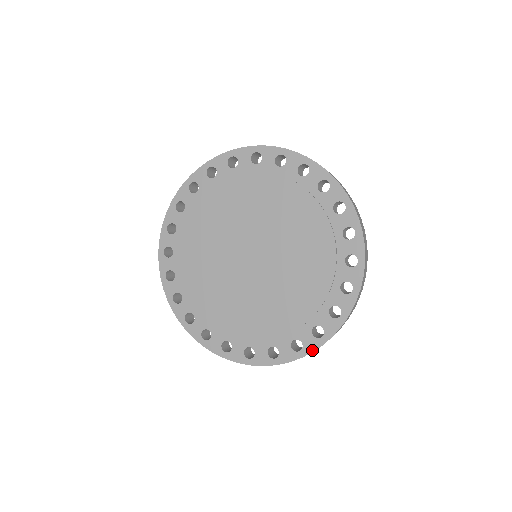
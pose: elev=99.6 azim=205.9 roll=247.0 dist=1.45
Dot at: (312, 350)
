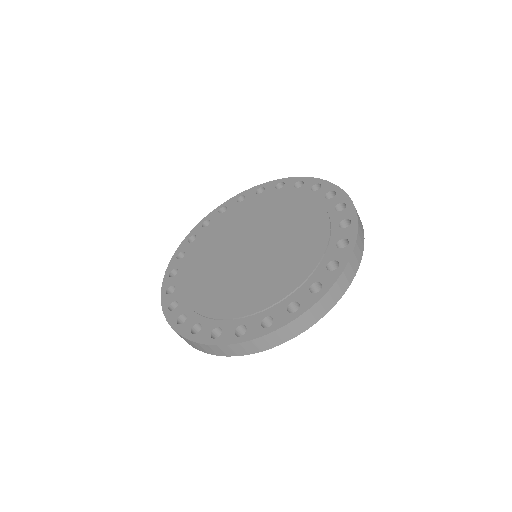
Dot at: (252, 338)
